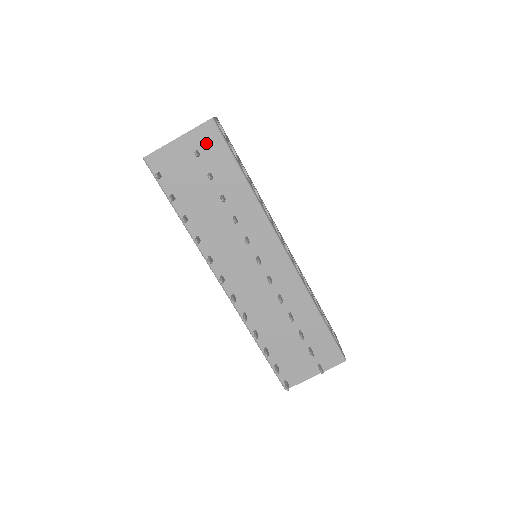
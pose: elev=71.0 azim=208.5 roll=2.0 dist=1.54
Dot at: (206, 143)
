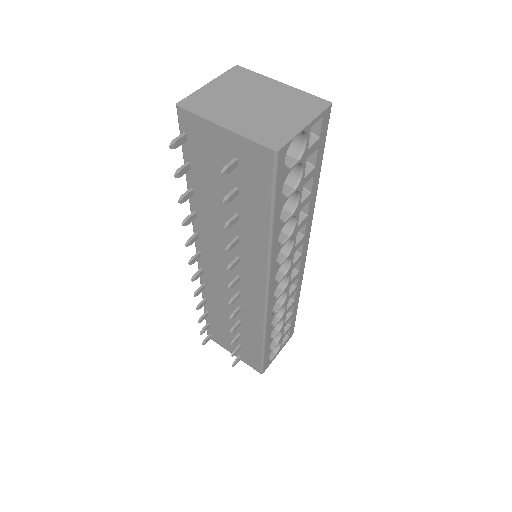
Dot at: (252, 164)
